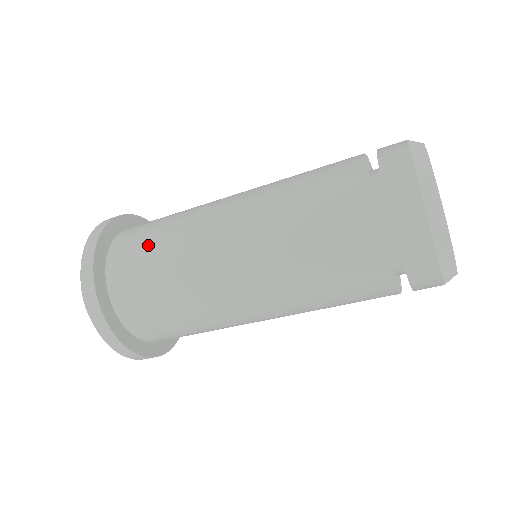
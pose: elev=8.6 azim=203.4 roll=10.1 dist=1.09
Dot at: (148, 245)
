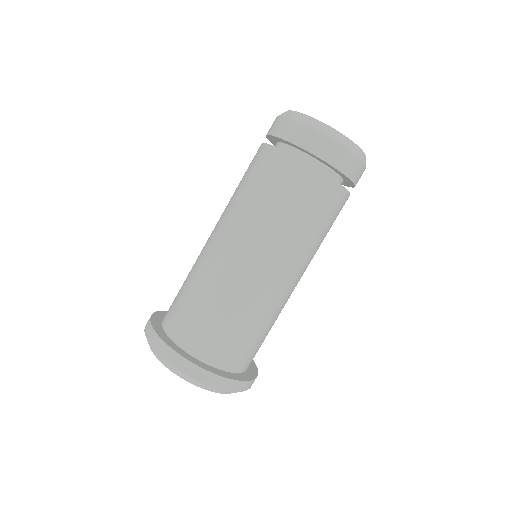
Dot at: (211, 319)
